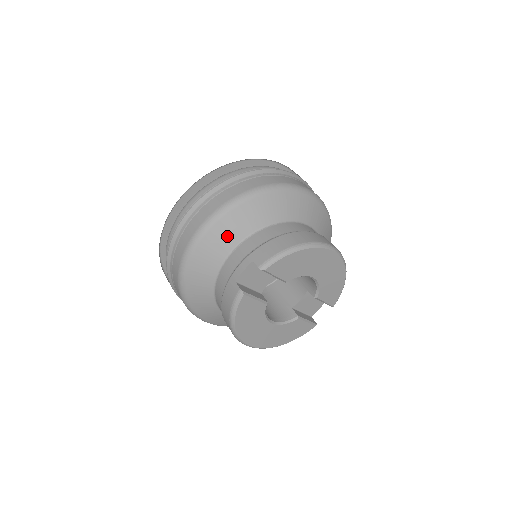
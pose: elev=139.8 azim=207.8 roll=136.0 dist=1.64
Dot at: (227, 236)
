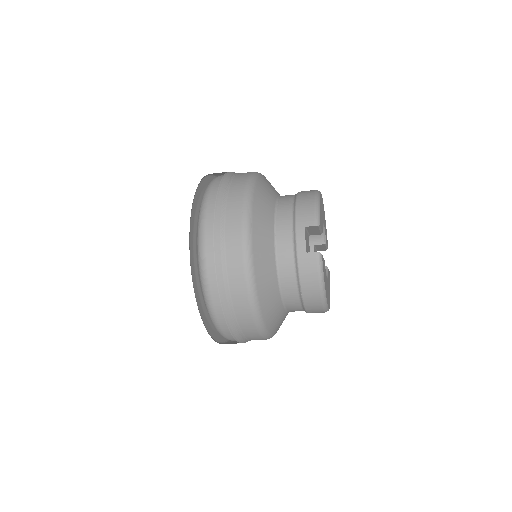
Dot at: (264, 230)
